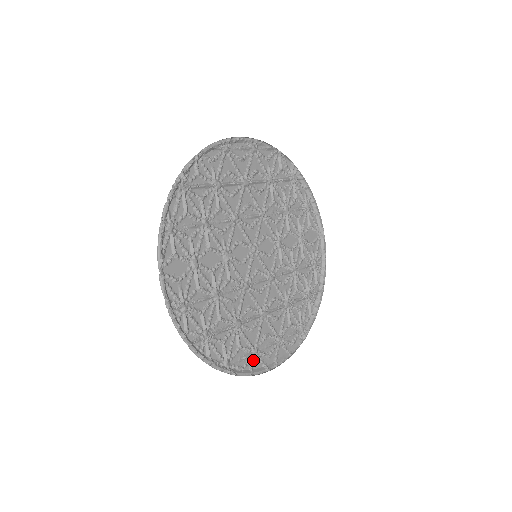
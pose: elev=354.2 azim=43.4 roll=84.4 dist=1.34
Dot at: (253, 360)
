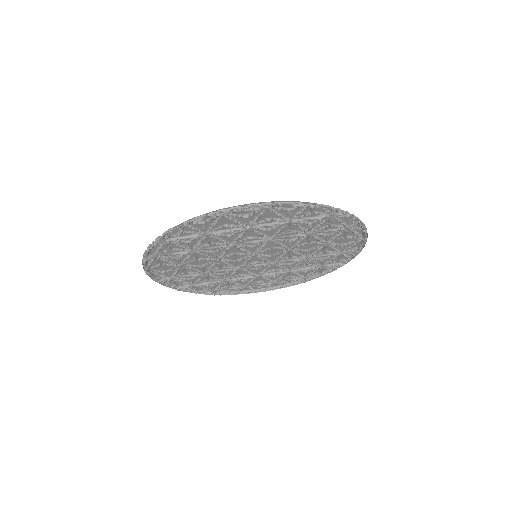
Dot at: (241, 289)
